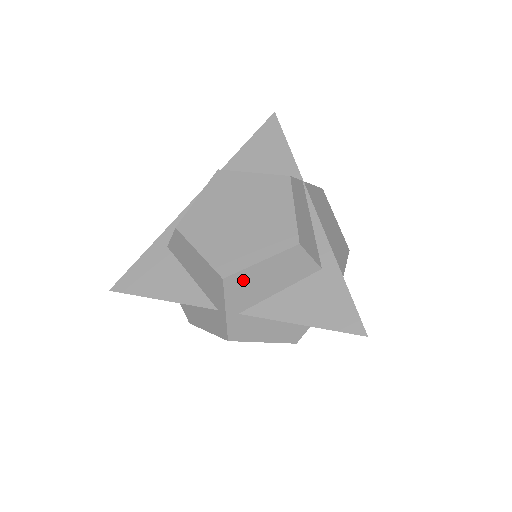
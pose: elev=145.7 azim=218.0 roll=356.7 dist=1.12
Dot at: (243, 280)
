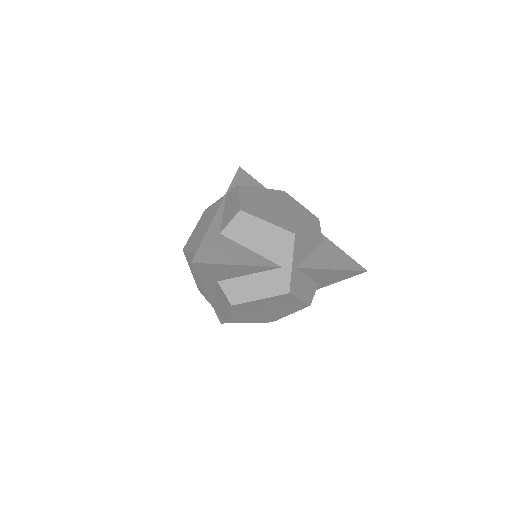
Dot at: (301, 238)
